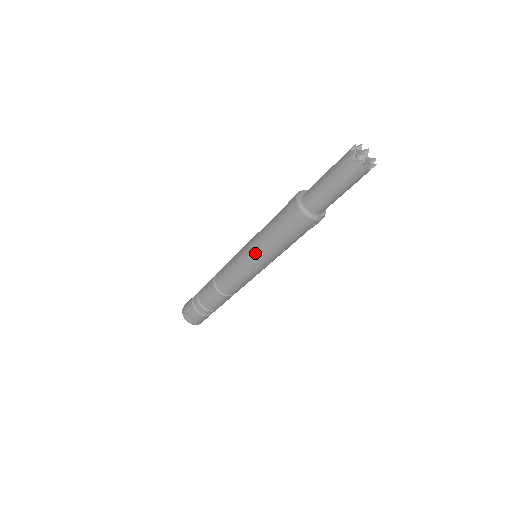
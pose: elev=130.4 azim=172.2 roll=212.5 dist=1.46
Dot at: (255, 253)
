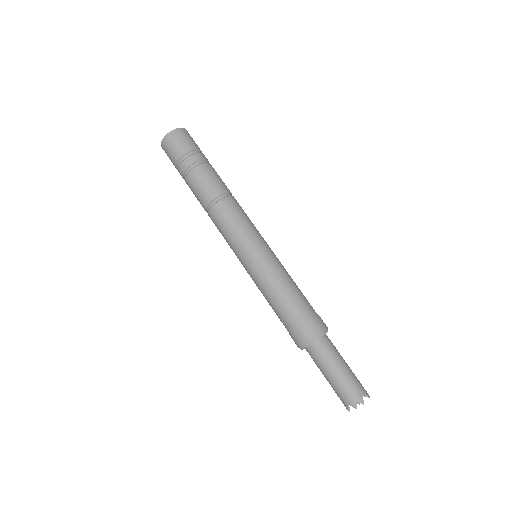
Dot at: (253, 277)
